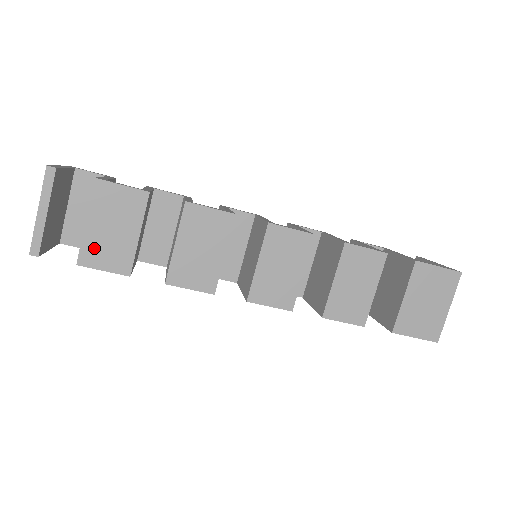
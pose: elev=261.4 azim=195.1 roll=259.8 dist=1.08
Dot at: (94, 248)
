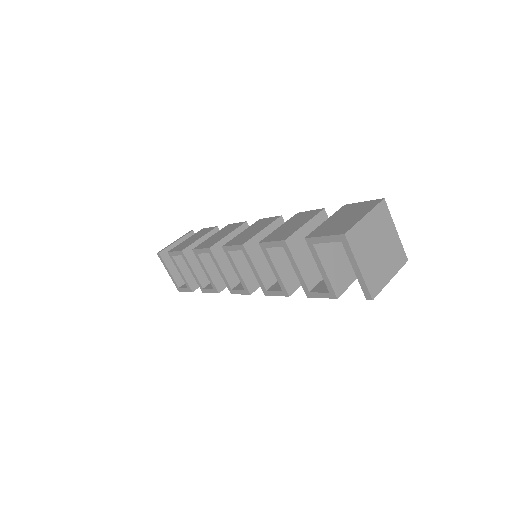
Dot at: (179, 246)
